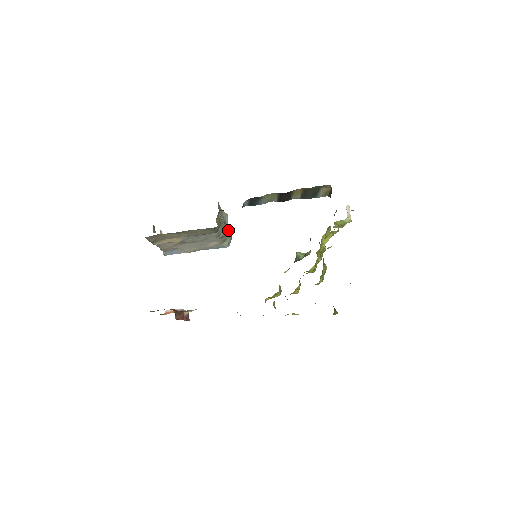
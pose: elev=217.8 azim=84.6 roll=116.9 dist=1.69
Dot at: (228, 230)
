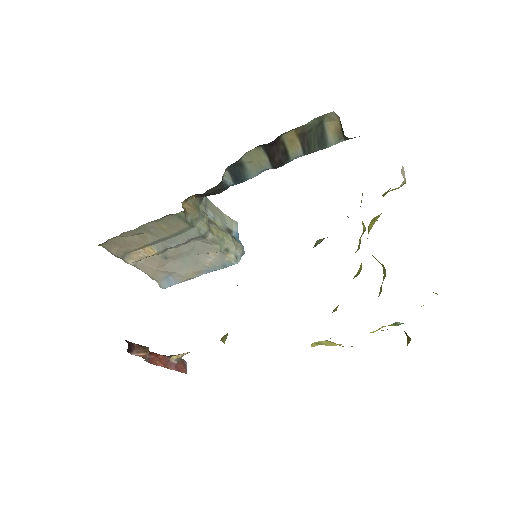
Dot at: (230, 236)
